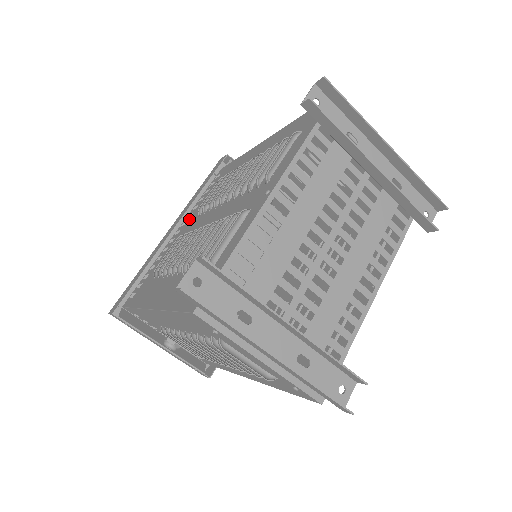
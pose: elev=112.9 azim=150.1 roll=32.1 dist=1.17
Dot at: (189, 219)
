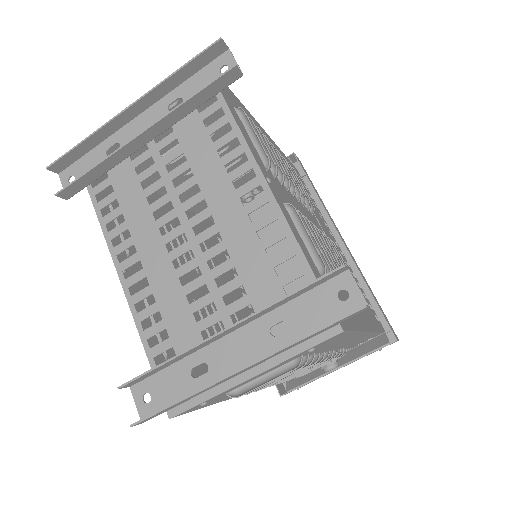
Dot at: occluded
